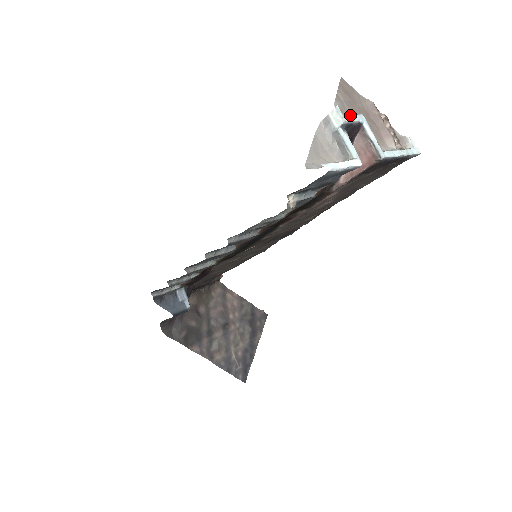
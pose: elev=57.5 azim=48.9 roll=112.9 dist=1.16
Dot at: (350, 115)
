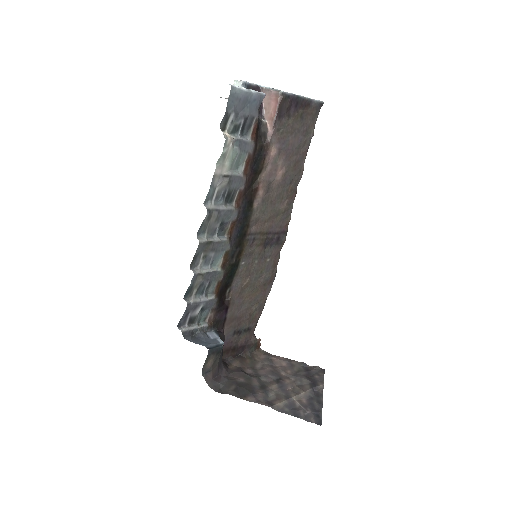
Dot at: occluded
